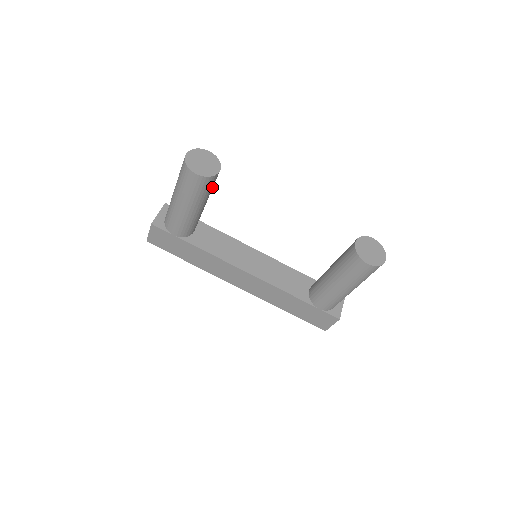
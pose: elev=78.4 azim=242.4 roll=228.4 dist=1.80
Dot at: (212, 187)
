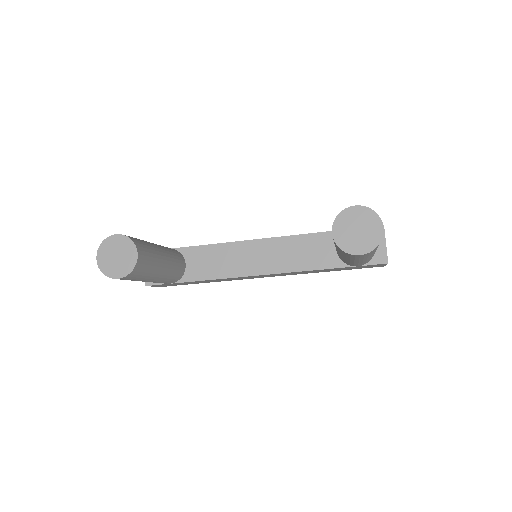
Dot at: (150, 259)
